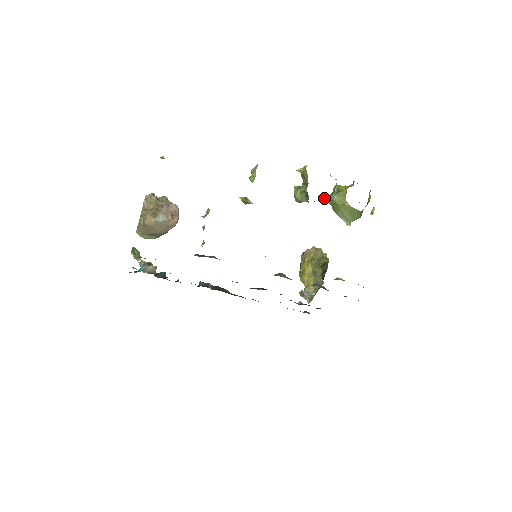
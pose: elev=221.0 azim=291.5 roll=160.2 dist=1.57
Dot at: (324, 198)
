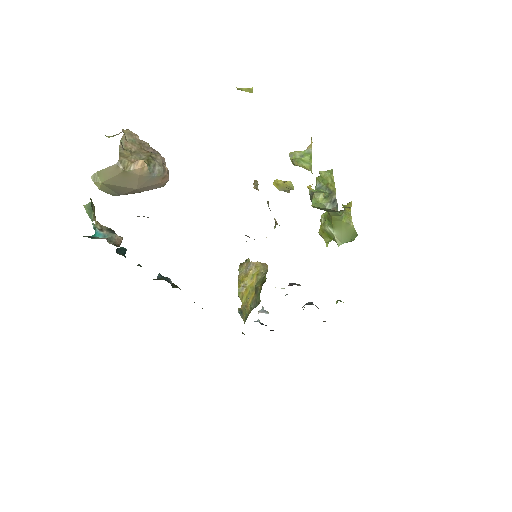
Dot at: occluded
